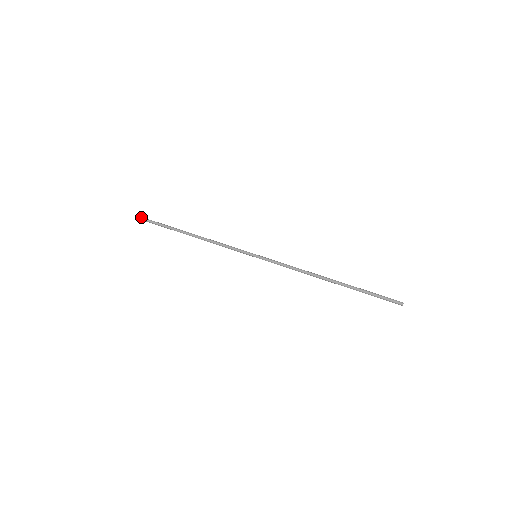
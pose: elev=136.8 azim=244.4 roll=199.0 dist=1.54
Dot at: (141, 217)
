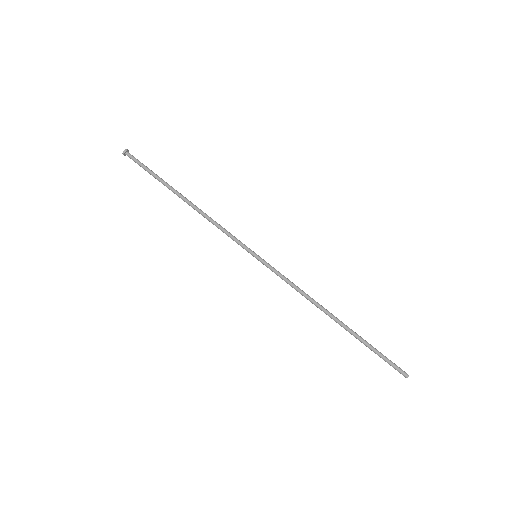
Dot at: (125, 153)
